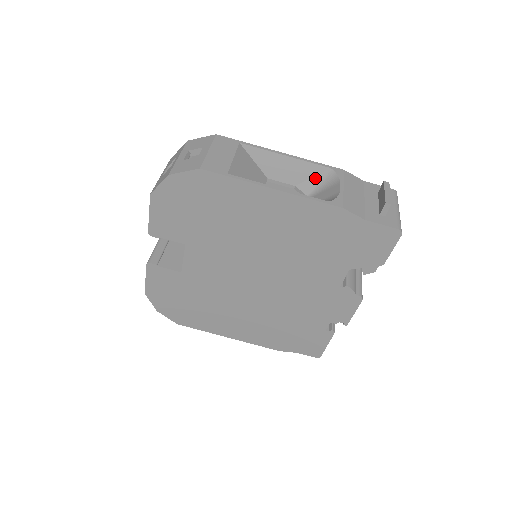
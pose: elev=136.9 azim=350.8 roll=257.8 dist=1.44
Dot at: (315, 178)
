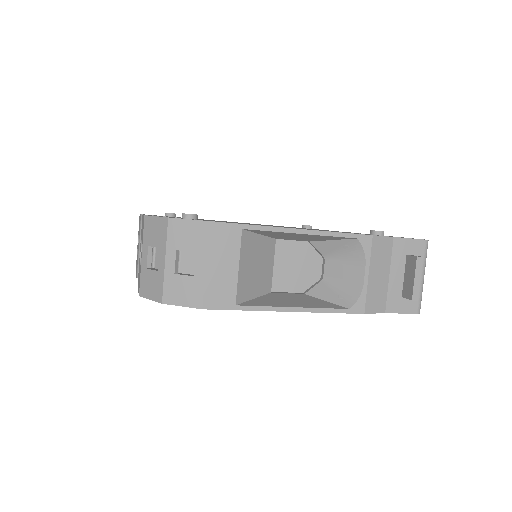
Dot at: (335, 242)
